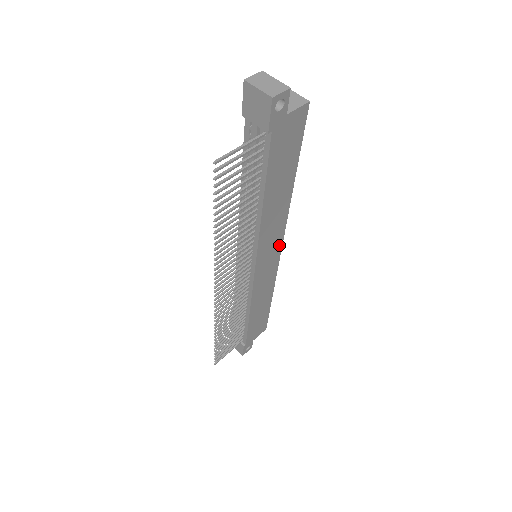
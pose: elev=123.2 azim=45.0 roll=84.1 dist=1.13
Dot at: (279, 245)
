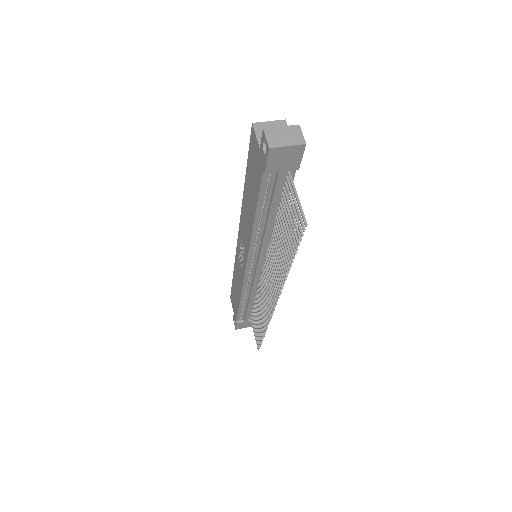
Dot at: occluded
